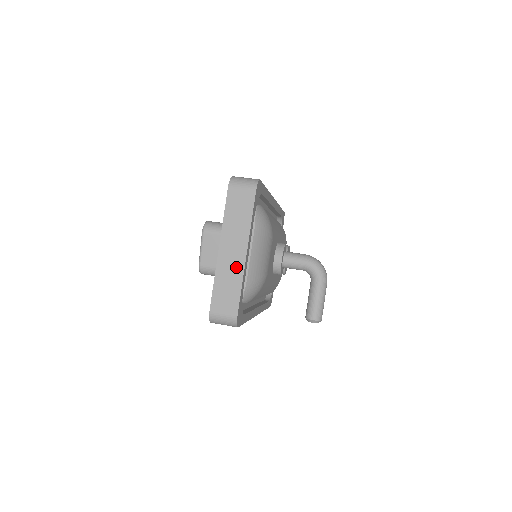
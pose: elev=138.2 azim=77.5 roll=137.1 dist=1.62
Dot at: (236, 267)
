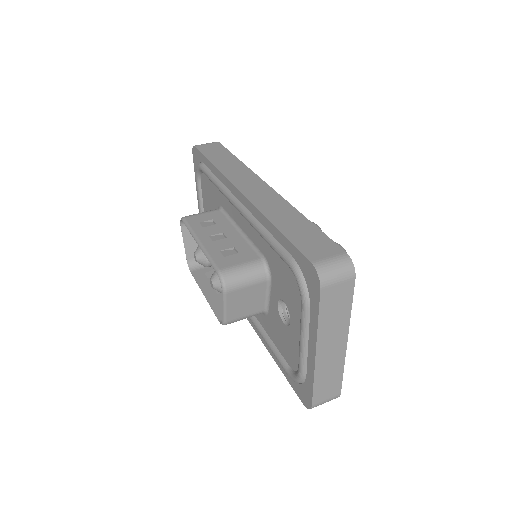
Dot at: (337, 359)
